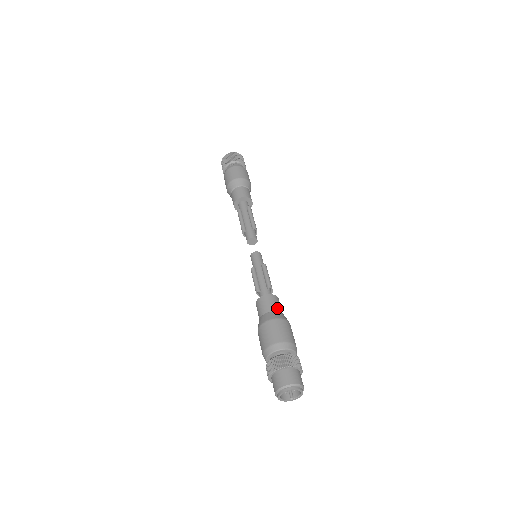
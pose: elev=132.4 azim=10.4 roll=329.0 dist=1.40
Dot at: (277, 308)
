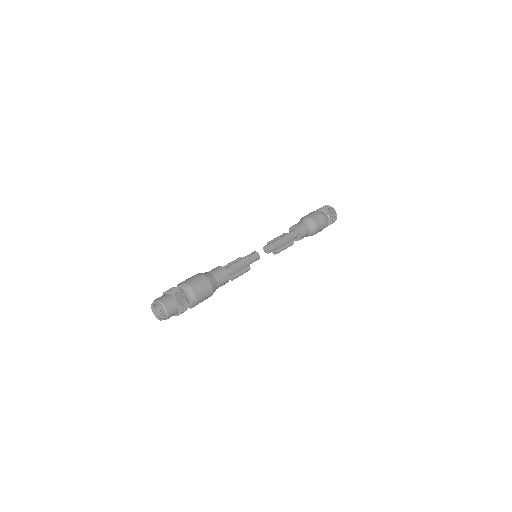
Dot at: (215, 274)
